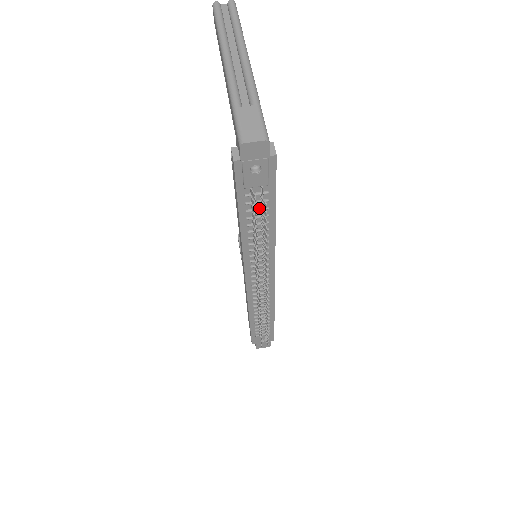
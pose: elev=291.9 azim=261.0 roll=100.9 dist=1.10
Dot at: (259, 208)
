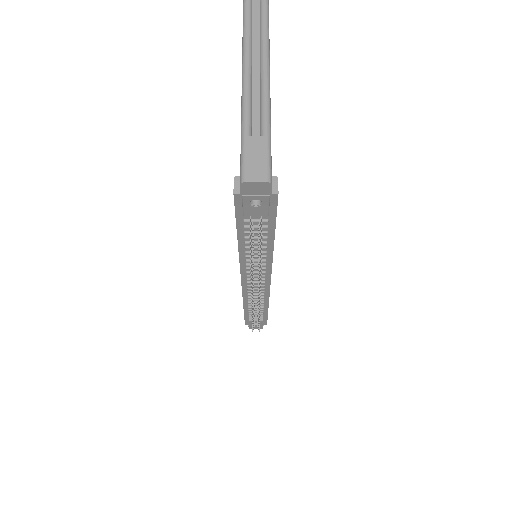
Dot at: occluded
